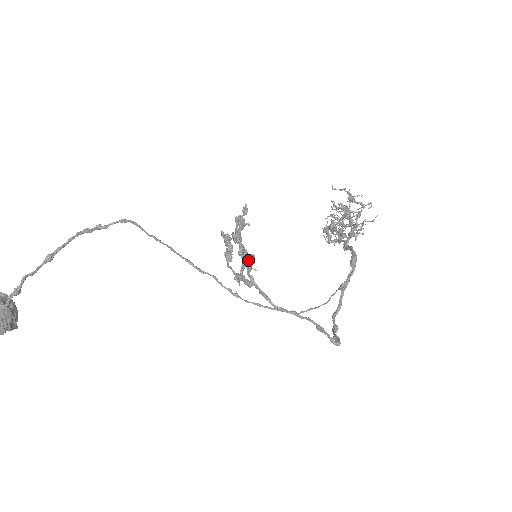
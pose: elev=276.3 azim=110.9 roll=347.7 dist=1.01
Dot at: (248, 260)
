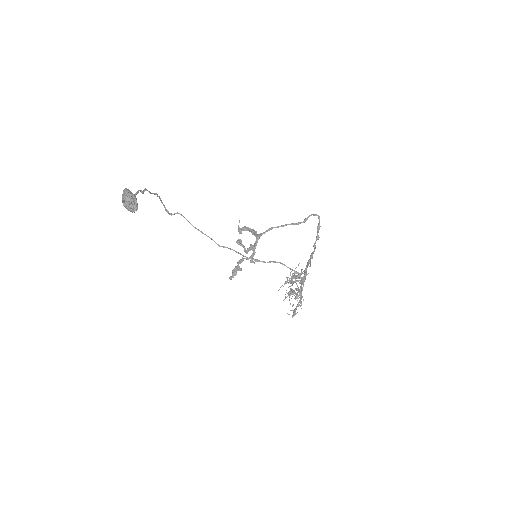
Dot at: (252, 230)
